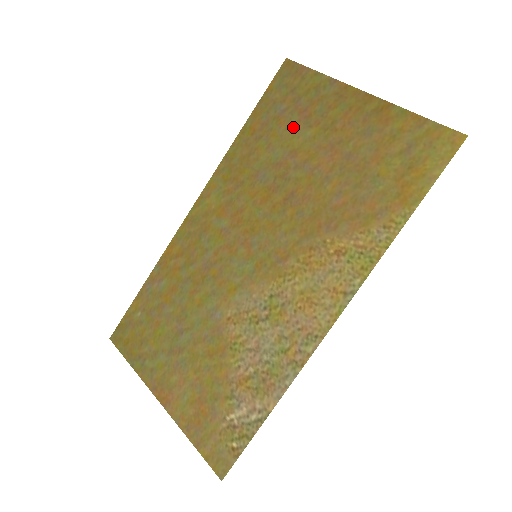
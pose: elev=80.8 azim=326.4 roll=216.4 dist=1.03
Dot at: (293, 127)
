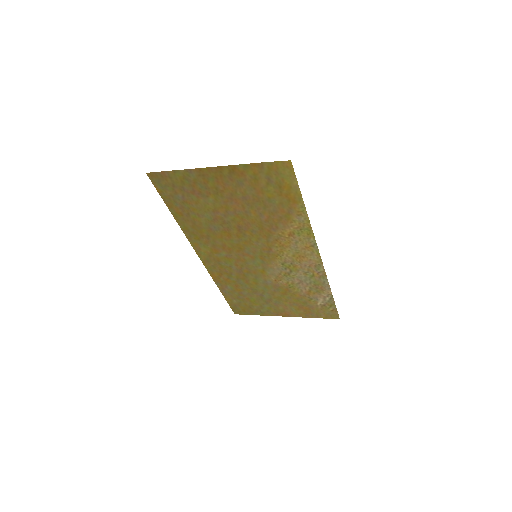
Dot at: (199, 201)
